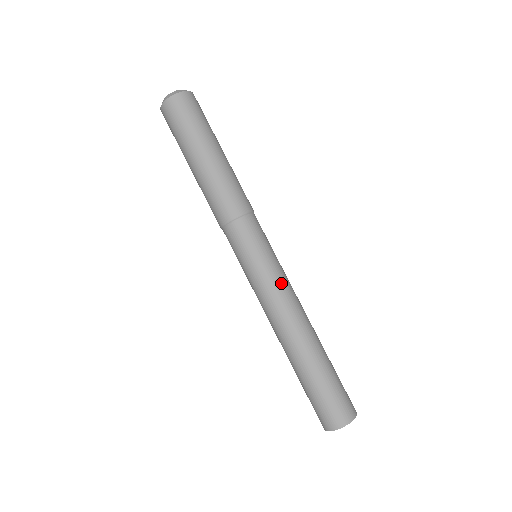
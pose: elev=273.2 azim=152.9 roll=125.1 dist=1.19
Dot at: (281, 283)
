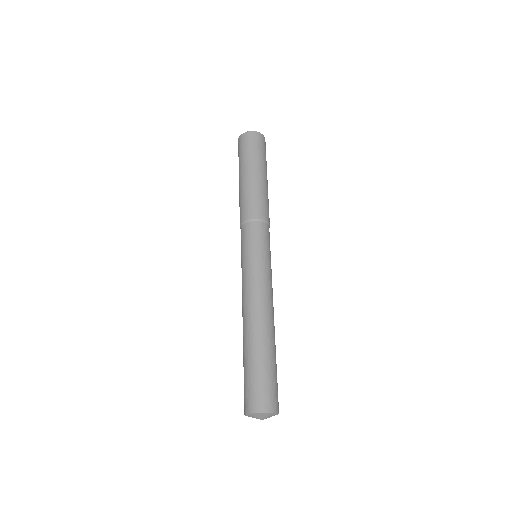
Dot at: occluded
